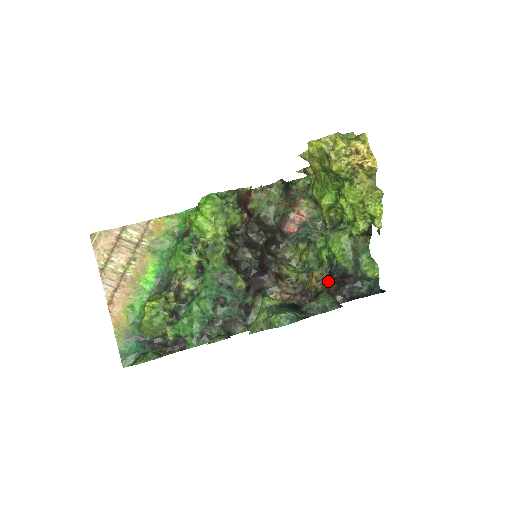
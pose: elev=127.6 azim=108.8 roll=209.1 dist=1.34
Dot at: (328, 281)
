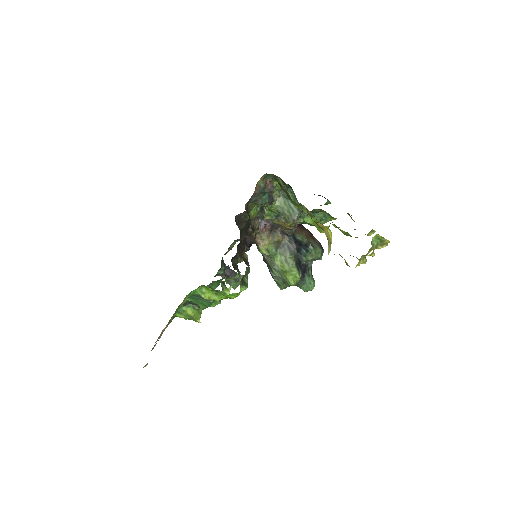
Dot at: occluded
